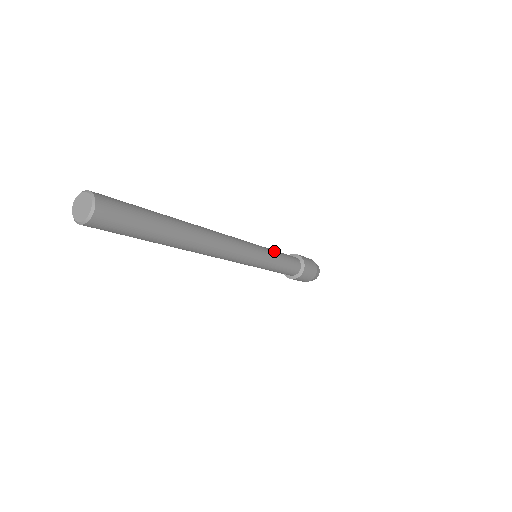
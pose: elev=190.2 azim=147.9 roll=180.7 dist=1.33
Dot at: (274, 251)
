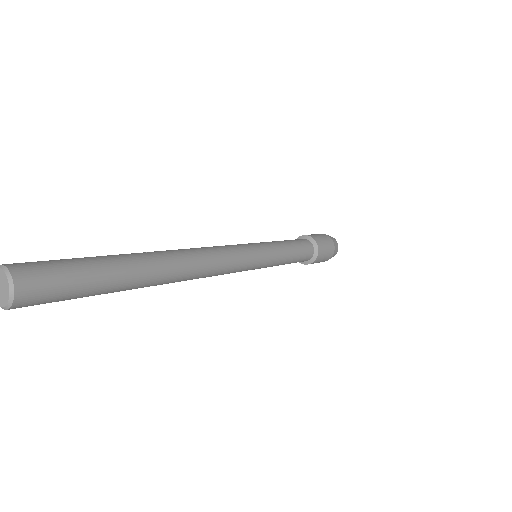
Dot at: (278, 244)
